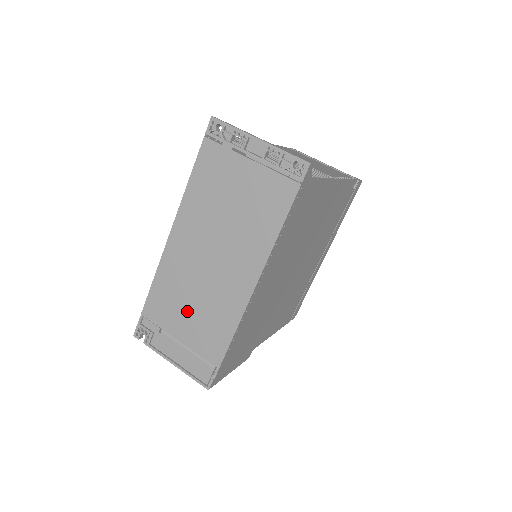
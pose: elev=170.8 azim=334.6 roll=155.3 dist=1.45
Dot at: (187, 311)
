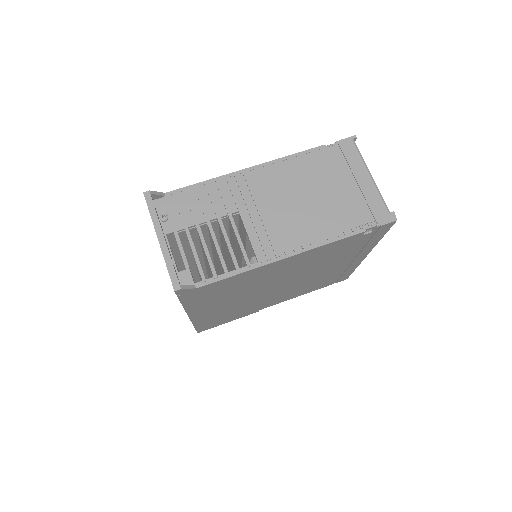
Dot at: occluded
